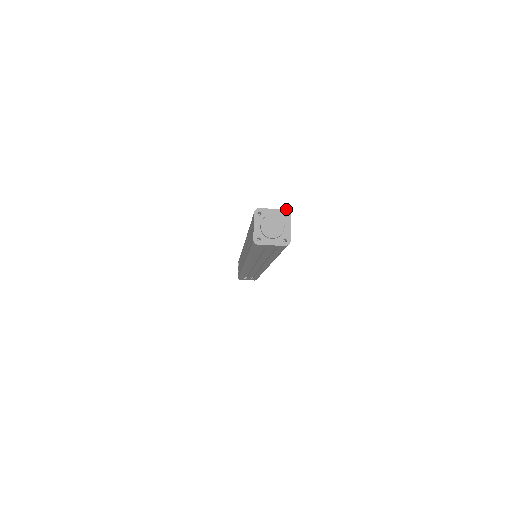
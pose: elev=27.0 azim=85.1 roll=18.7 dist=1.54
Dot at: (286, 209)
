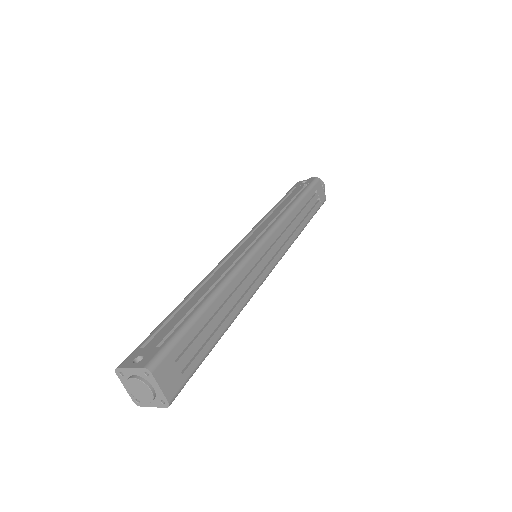
Dot at: (143, 367)
